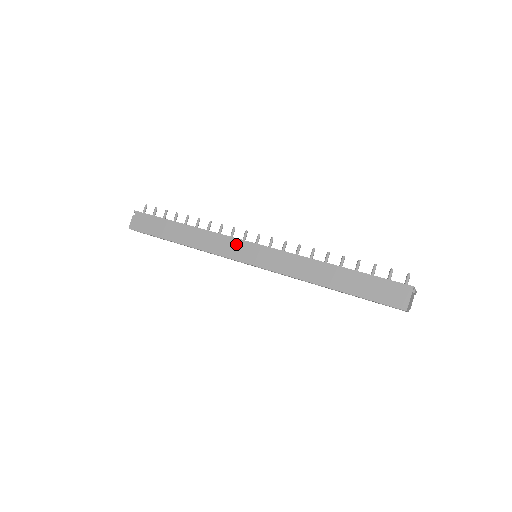
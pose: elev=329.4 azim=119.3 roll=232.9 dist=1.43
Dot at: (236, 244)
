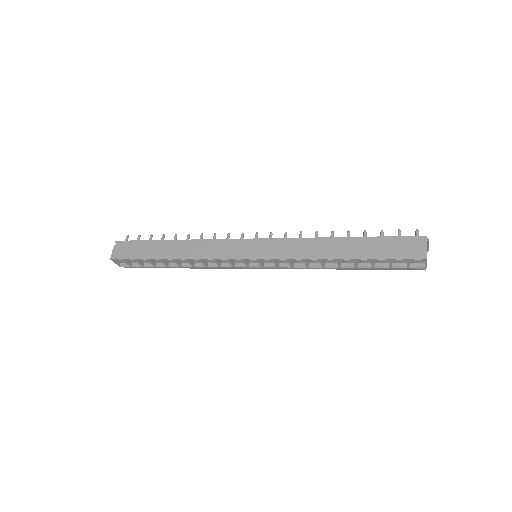
Dot at: (235, 244)
